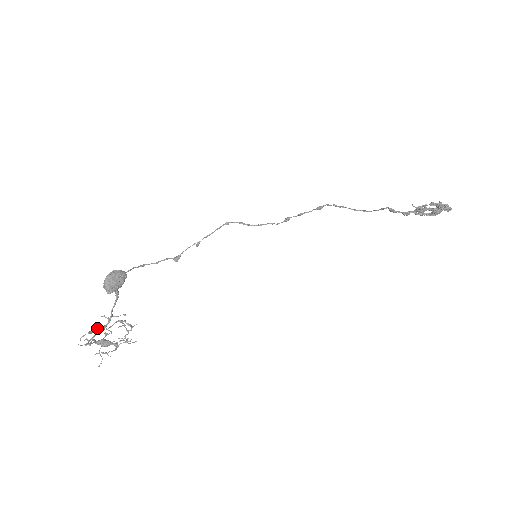
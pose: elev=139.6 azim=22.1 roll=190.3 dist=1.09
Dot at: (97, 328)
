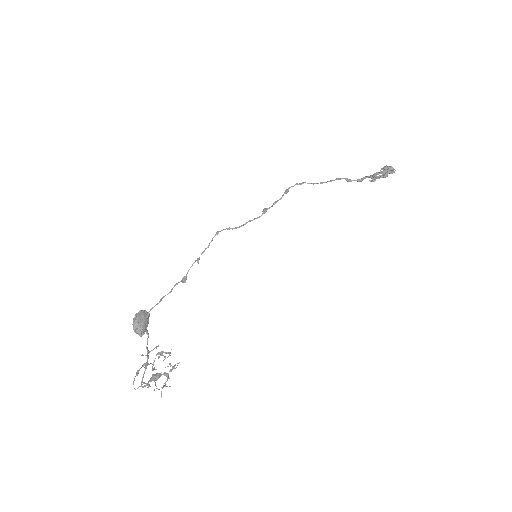
Dot at: (141, 367)
